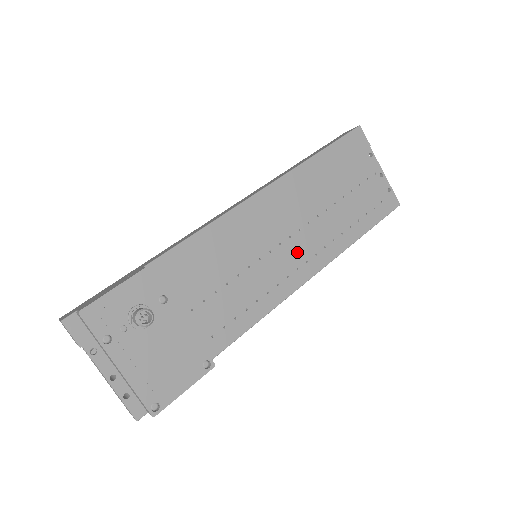
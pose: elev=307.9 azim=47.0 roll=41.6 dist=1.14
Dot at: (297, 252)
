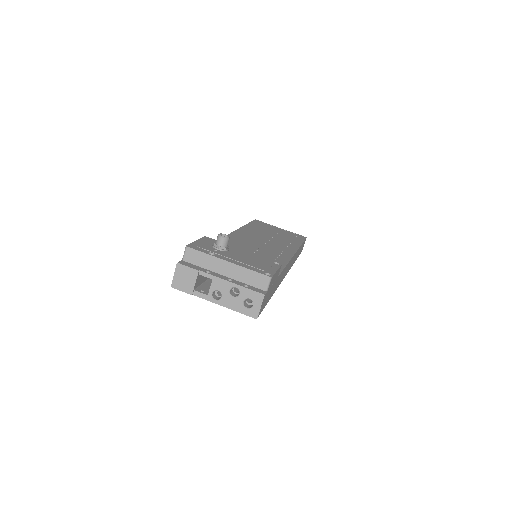
Dot at: (275, 247)
